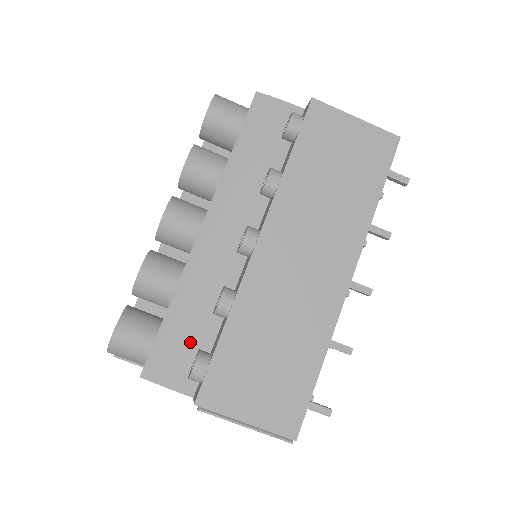
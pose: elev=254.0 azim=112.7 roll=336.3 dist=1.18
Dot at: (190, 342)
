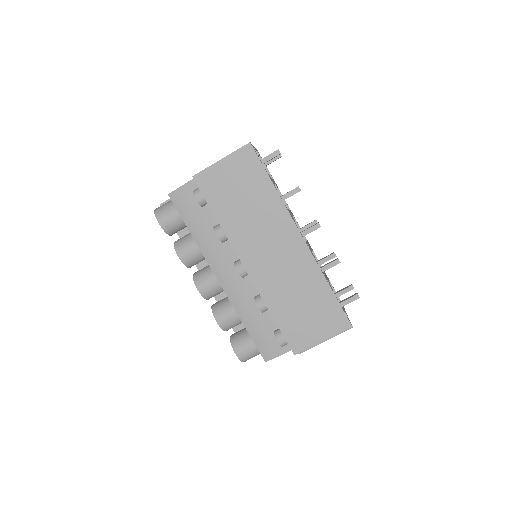
Dot at: (268, 330)
